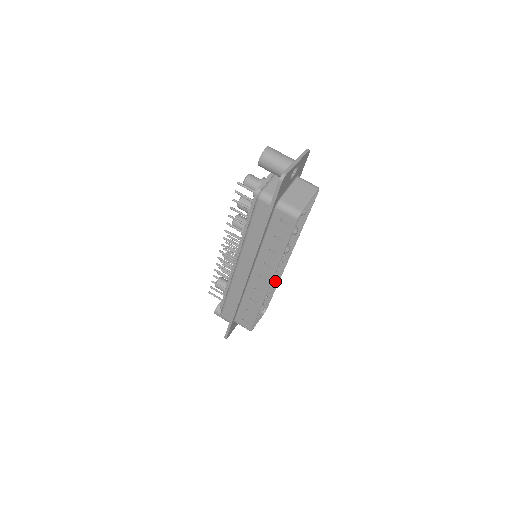
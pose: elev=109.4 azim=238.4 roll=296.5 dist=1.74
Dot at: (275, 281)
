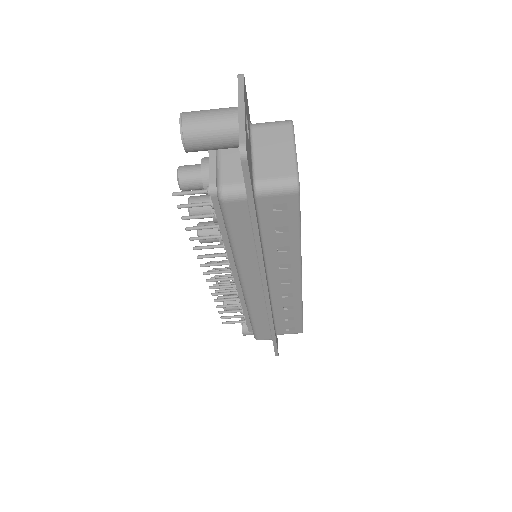
Dot at: occluded
